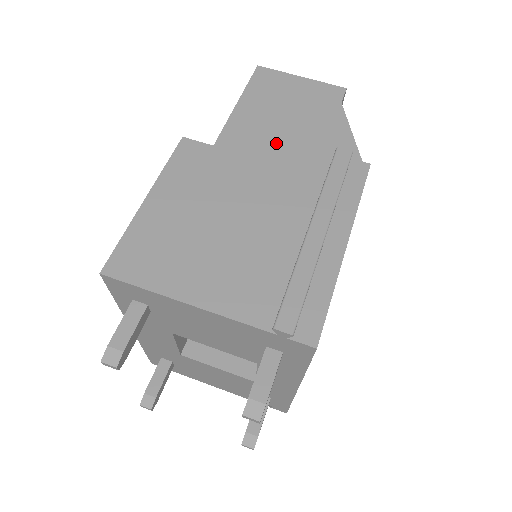
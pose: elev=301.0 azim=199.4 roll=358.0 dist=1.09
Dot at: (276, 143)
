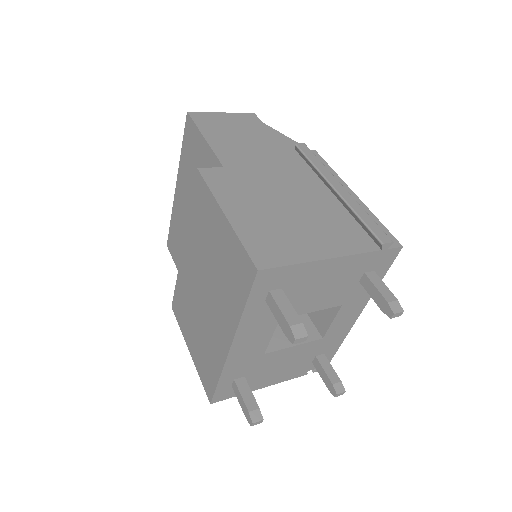
Dot at: (257, 154)
